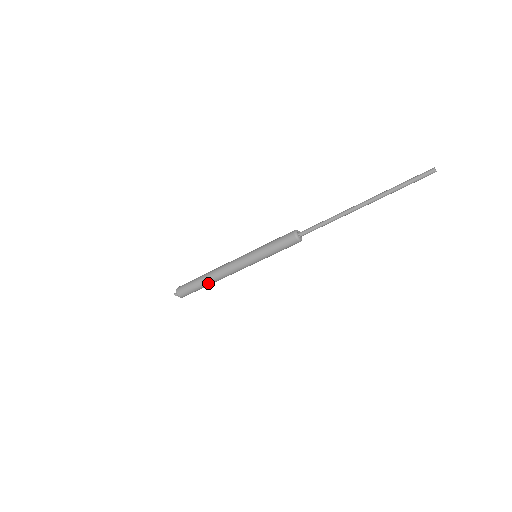
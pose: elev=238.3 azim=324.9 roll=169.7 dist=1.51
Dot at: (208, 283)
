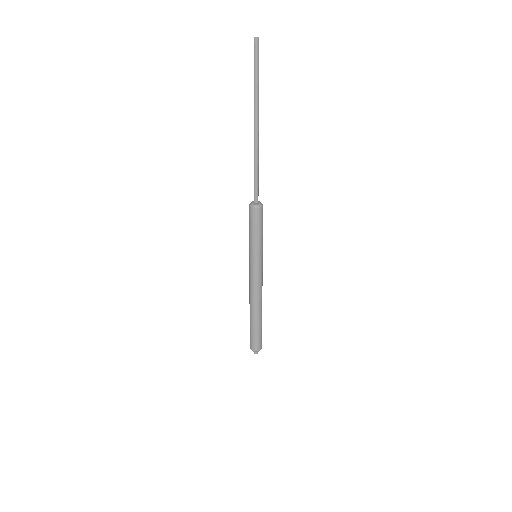
Dot at: (257, 316)
